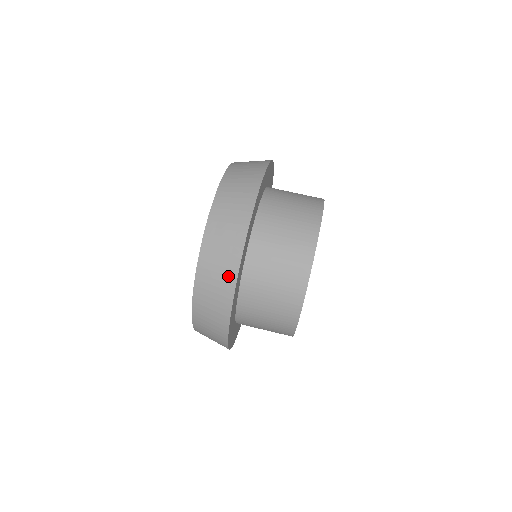
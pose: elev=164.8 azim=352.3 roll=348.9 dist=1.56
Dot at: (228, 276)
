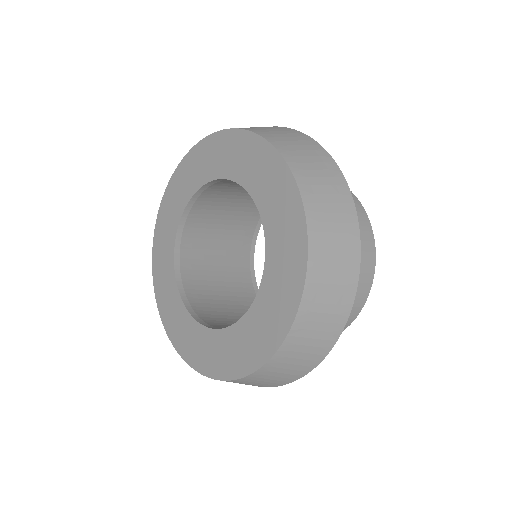
Dot at: (331, 332)
